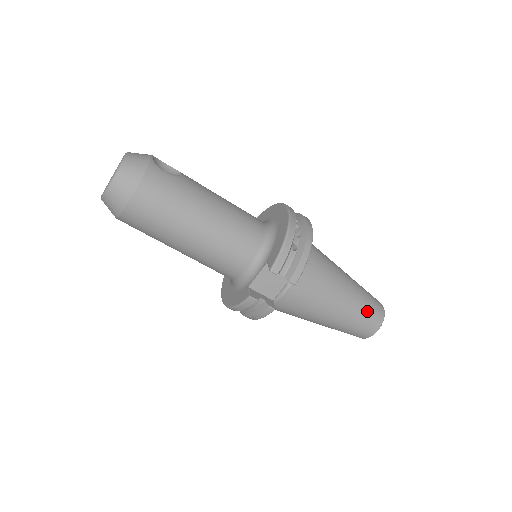
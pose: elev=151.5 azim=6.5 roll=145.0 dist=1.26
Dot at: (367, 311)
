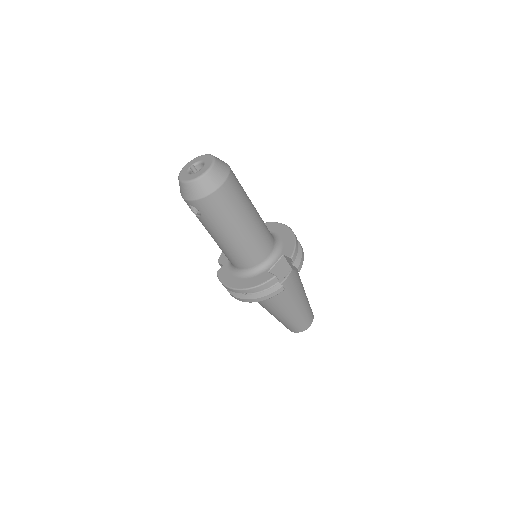
Dot at: (310, 308)
